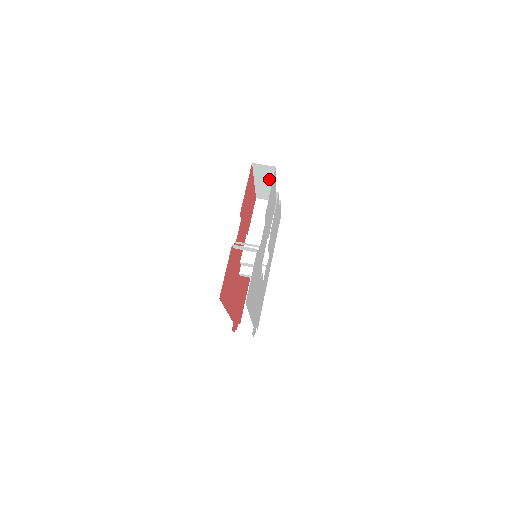
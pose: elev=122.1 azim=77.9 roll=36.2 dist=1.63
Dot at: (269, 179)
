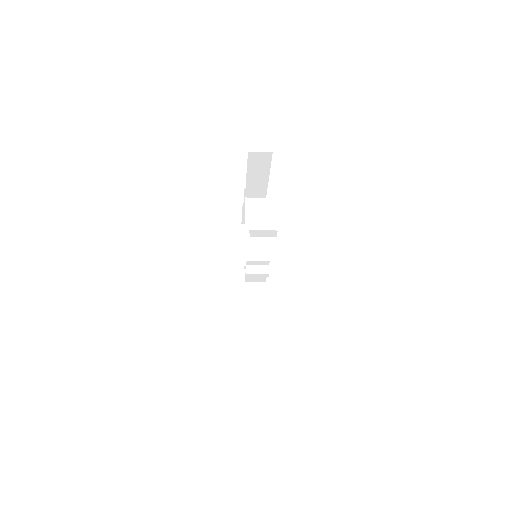
Dot at: (263, 170)
